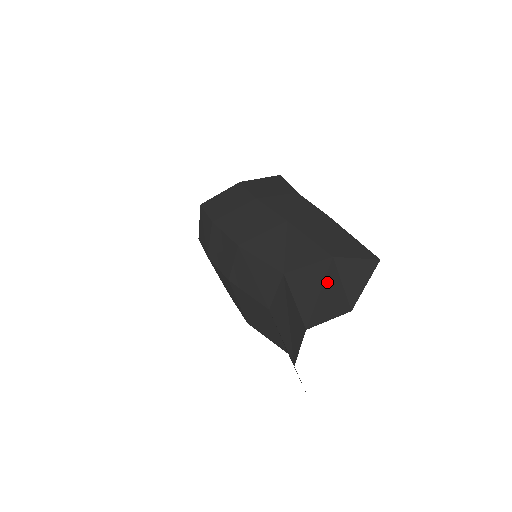
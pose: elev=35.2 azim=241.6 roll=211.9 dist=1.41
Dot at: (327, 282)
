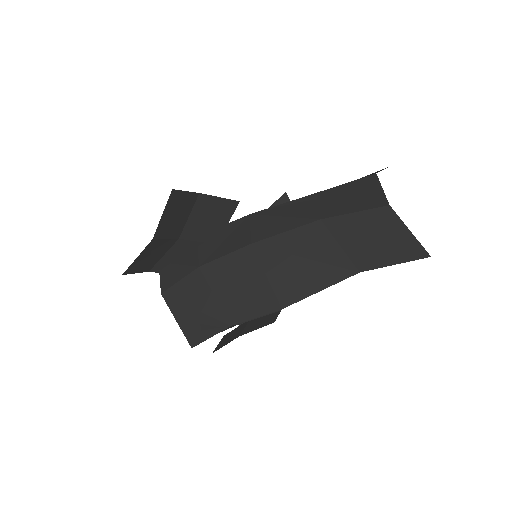
Dot at: occluded
